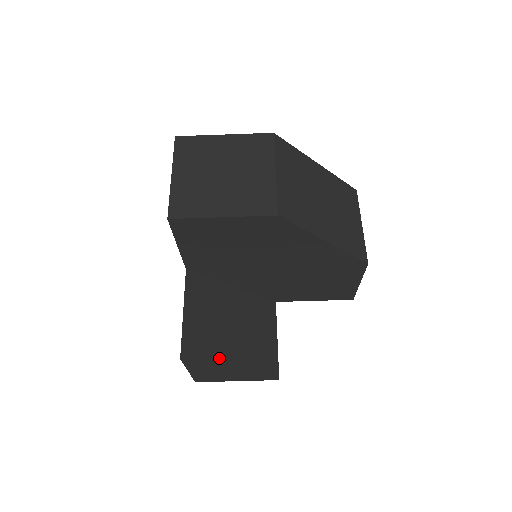
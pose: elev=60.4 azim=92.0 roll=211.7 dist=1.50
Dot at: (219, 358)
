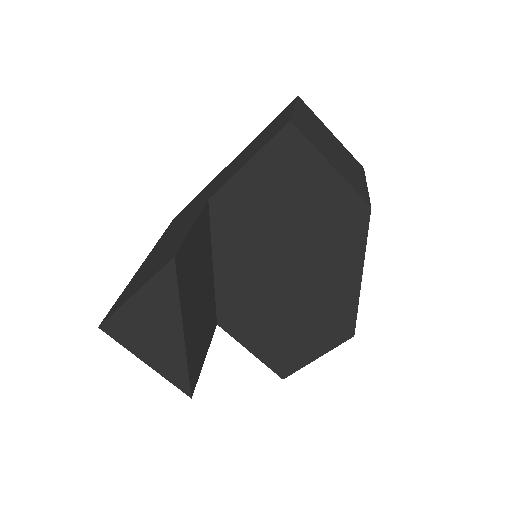
Dot at: (185, 305)
